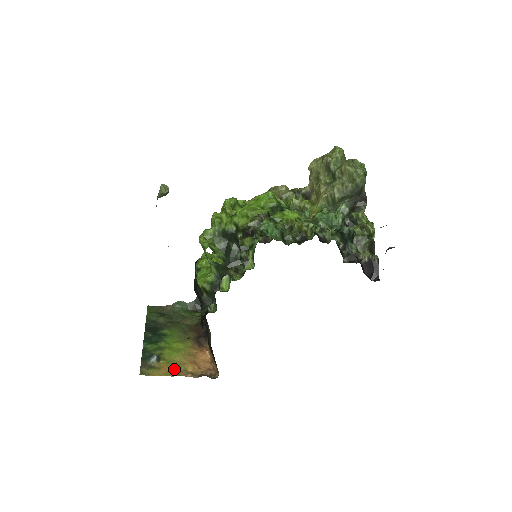
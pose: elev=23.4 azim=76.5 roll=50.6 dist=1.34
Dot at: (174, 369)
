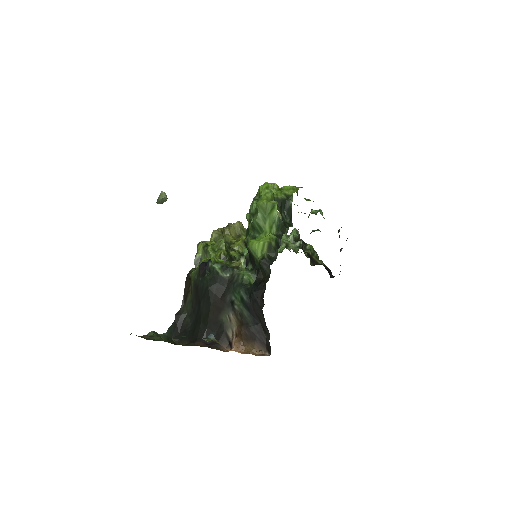
Dot at: occluded
